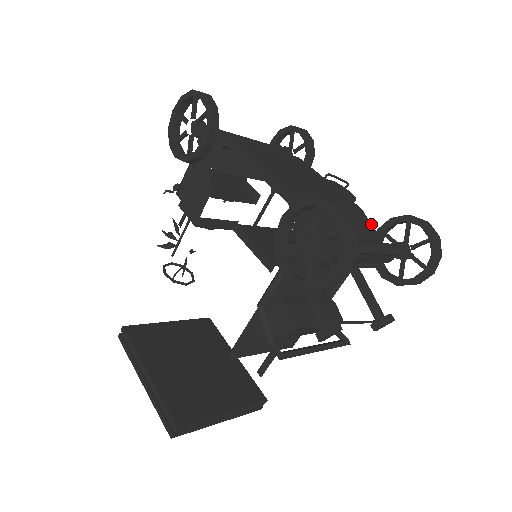
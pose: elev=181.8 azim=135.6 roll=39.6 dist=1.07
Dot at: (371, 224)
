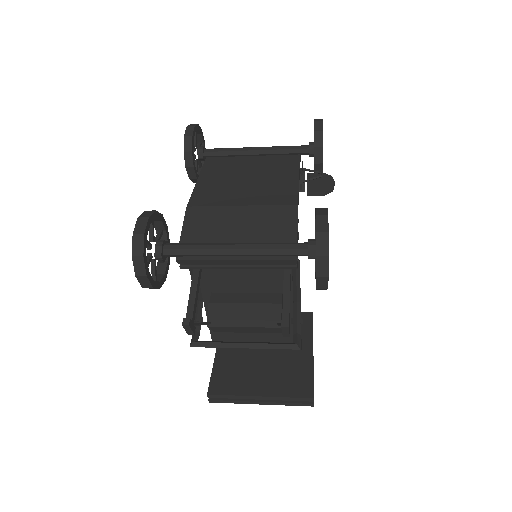
Dot at: (296, 221)
